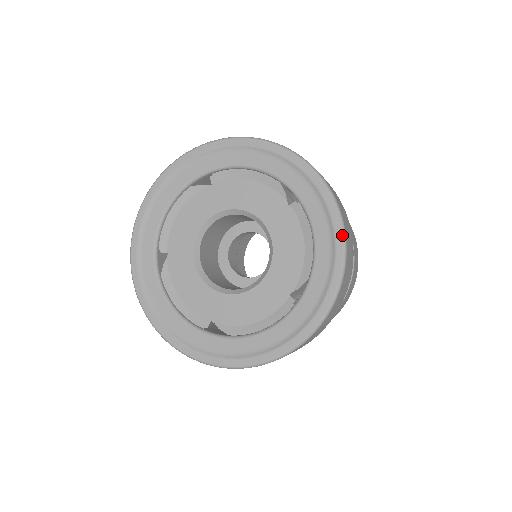
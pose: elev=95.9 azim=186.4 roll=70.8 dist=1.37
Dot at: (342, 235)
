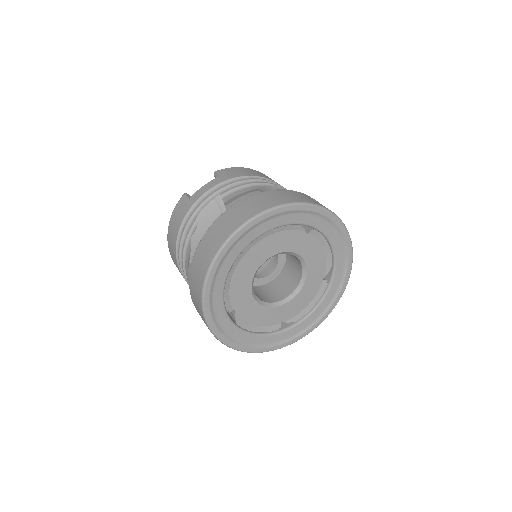
Dot at: (349, 235)
